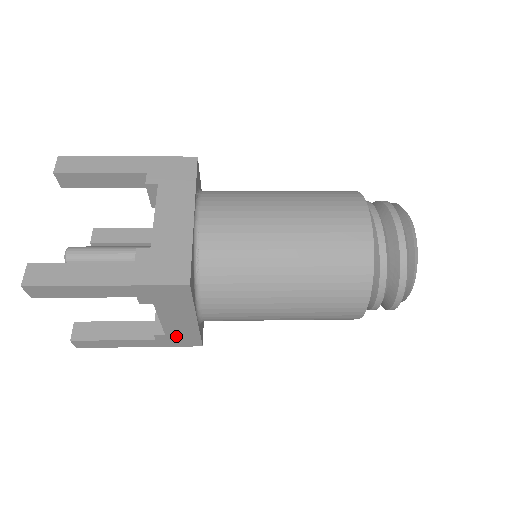
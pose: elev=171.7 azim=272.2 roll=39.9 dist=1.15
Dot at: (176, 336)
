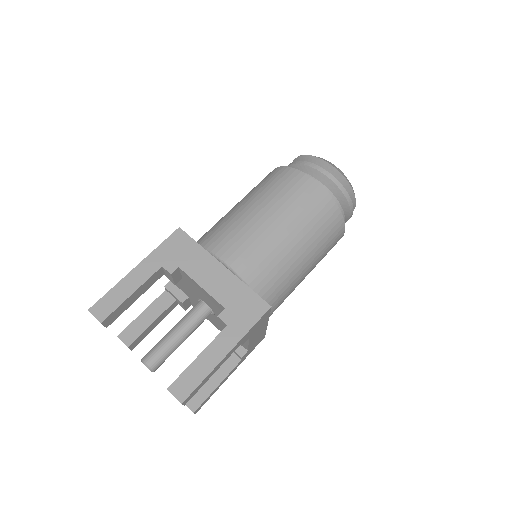
Dot at: occluded
